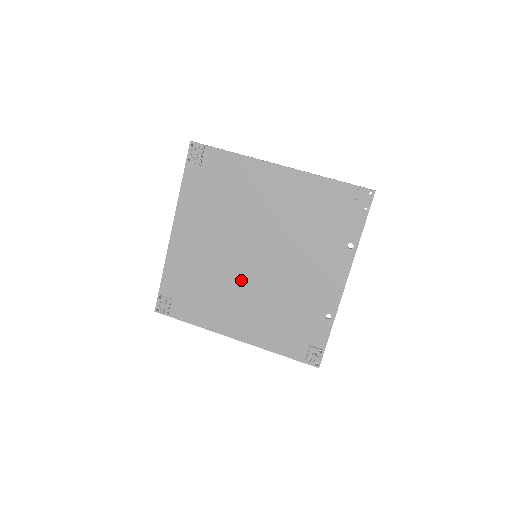
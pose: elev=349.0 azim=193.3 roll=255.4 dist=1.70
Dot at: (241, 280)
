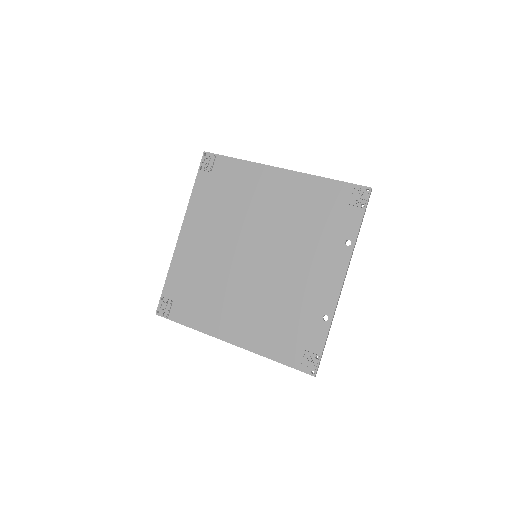
Dot at: (240, 280)
